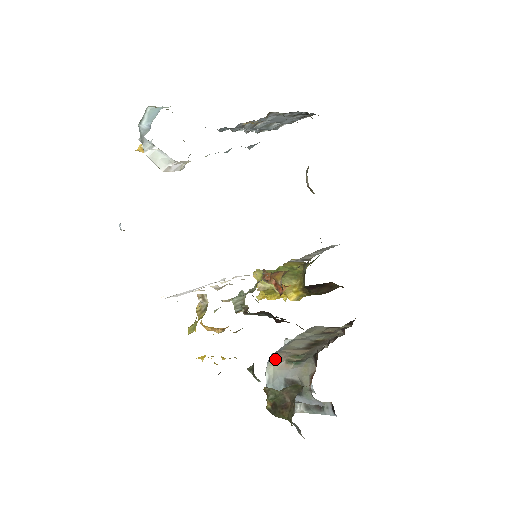
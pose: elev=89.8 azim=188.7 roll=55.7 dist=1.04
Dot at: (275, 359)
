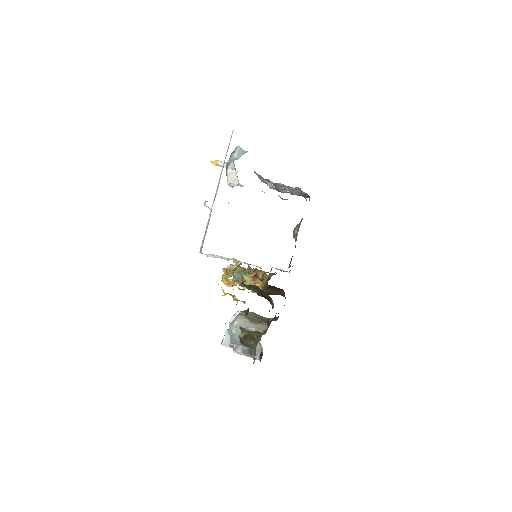
Dot at: (242, 316)
